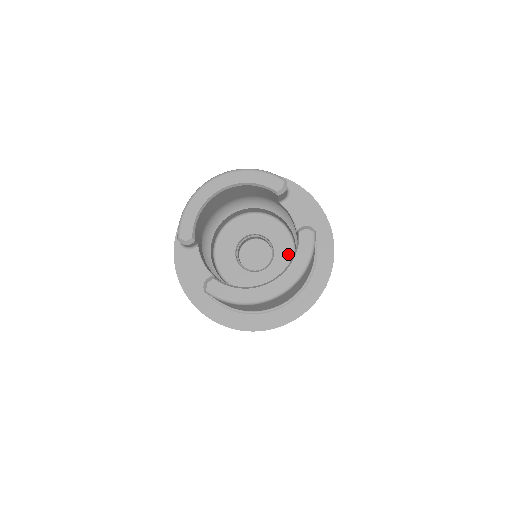
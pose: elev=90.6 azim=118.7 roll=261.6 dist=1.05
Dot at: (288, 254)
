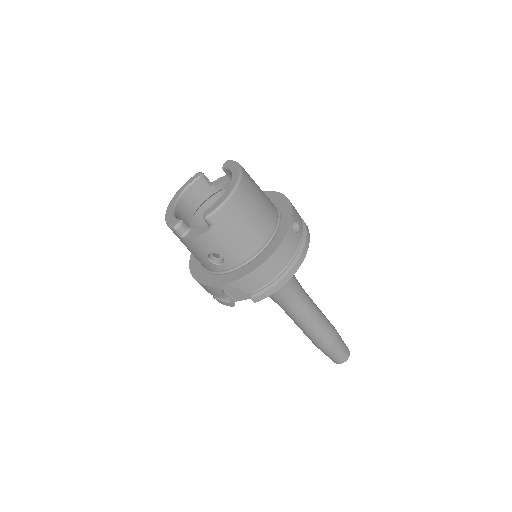
Dot at: occluded
